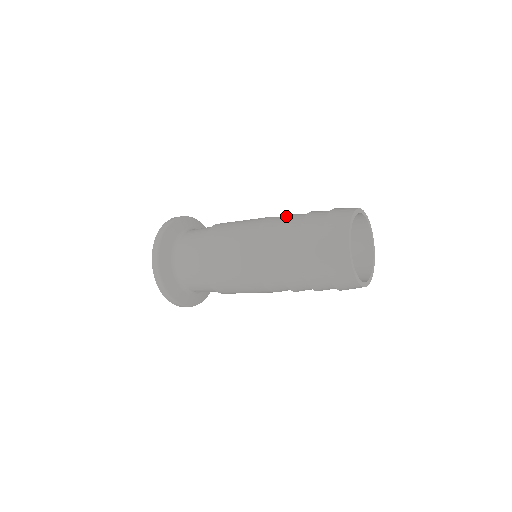
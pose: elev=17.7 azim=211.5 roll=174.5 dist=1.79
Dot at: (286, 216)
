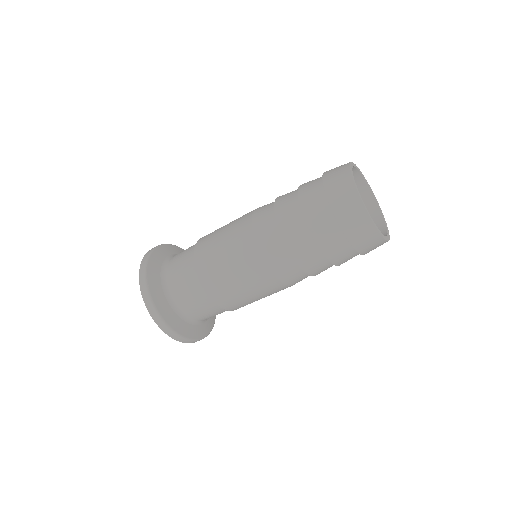
Dot at: occluded
